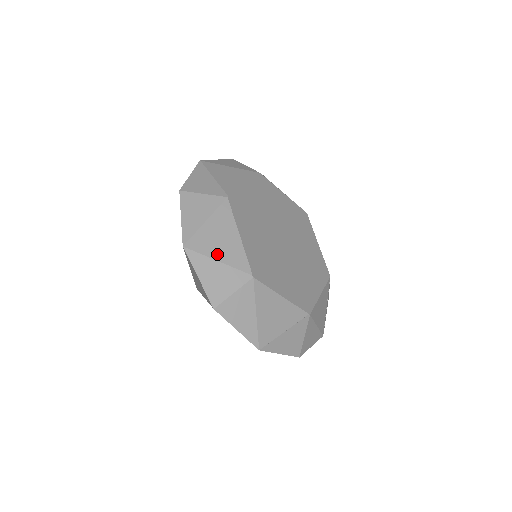
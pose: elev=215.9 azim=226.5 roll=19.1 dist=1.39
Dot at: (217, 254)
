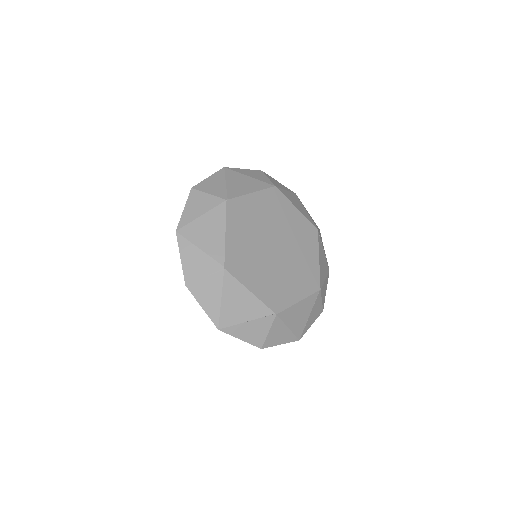
Dot at: (243, 317)
